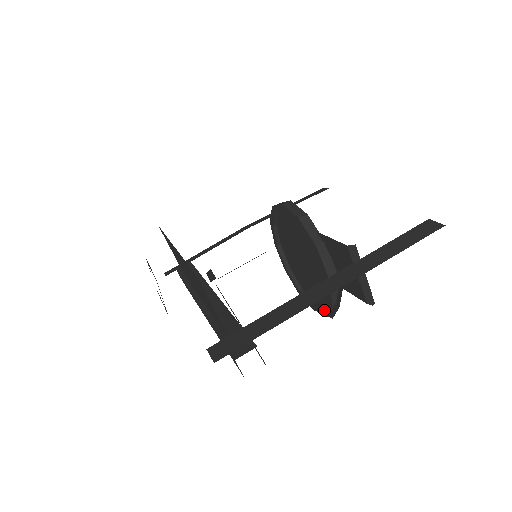
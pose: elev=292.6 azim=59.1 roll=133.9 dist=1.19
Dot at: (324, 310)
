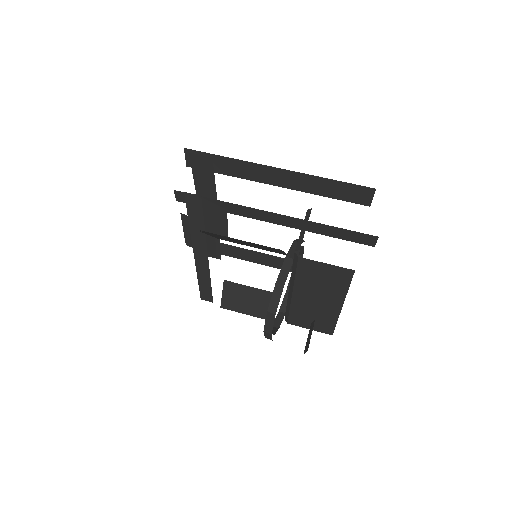
Dot at: (269, 307)
